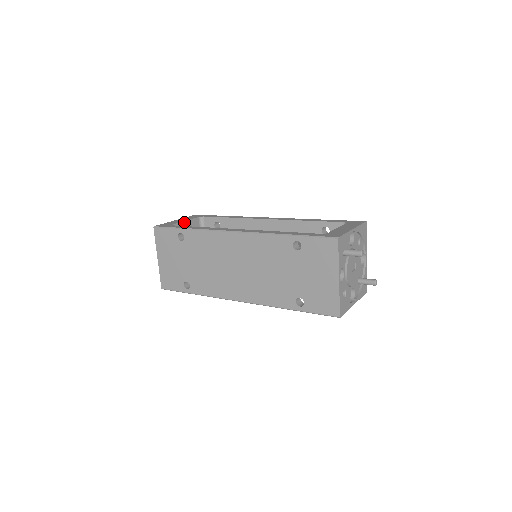
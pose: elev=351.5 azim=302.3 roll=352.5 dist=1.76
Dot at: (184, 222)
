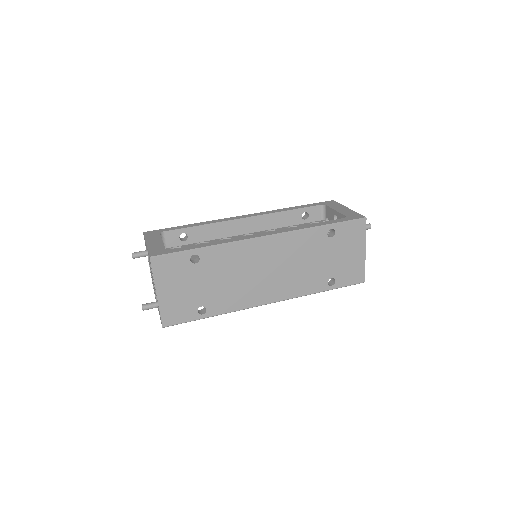
Dot at: (163, 243)
